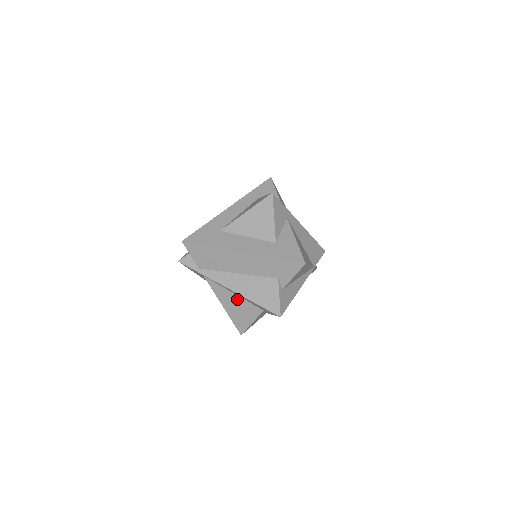
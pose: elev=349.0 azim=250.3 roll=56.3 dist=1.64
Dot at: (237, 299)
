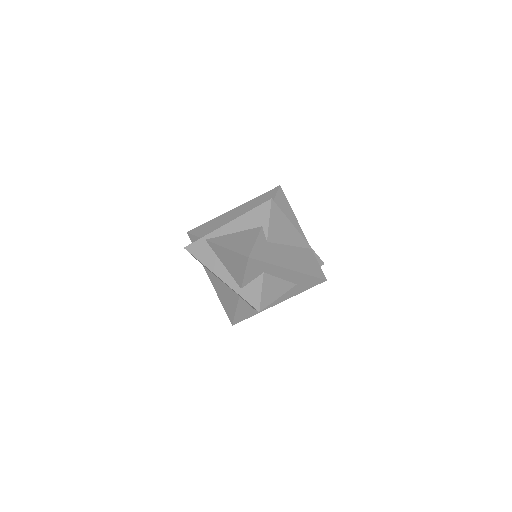
Dot at: (237, 235)
